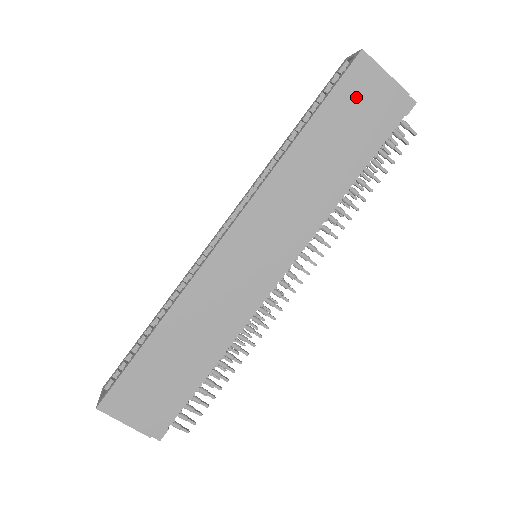
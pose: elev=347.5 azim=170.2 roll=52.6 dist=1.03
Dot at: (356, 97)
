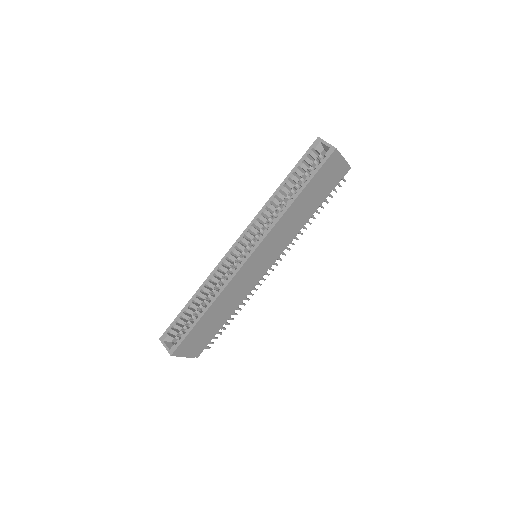
Dot at: (327, 173)
